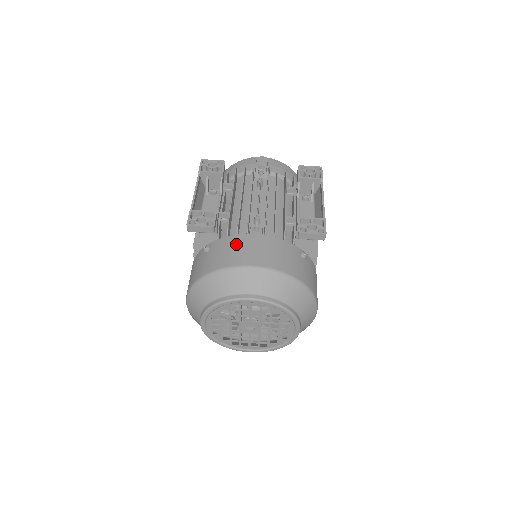
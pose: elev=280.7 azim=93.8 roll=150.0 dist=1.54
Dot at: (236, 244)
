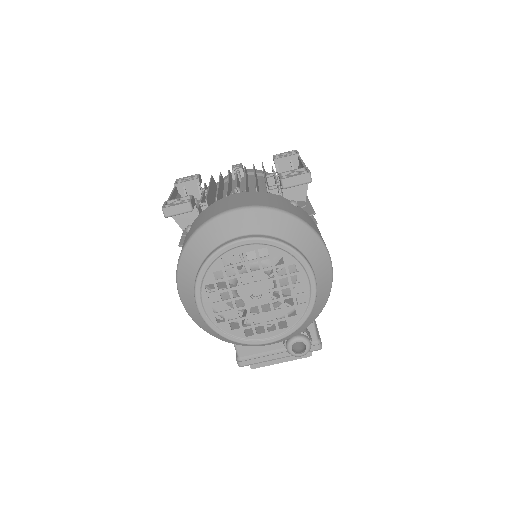
Dot at: (215, 205)
